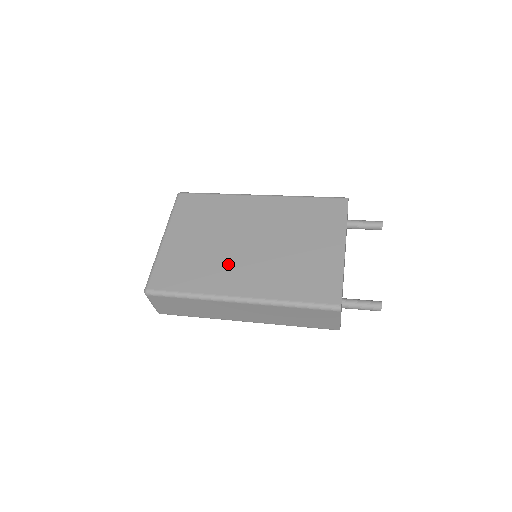
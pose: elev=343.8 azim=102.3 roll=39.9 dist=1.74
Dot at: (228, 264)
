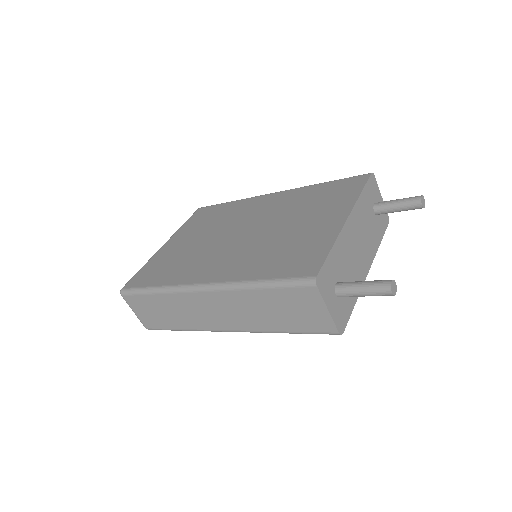
Dot at: (208, 255)
